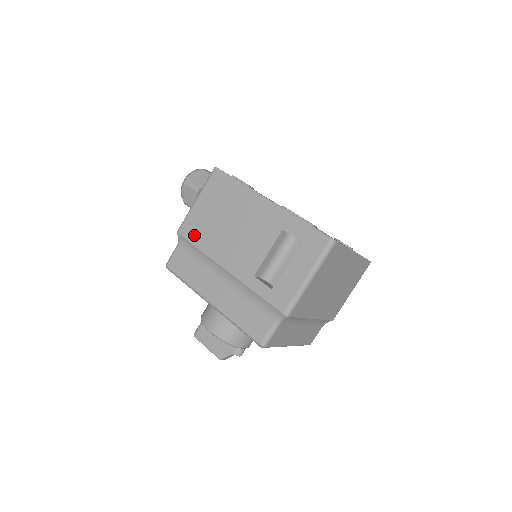
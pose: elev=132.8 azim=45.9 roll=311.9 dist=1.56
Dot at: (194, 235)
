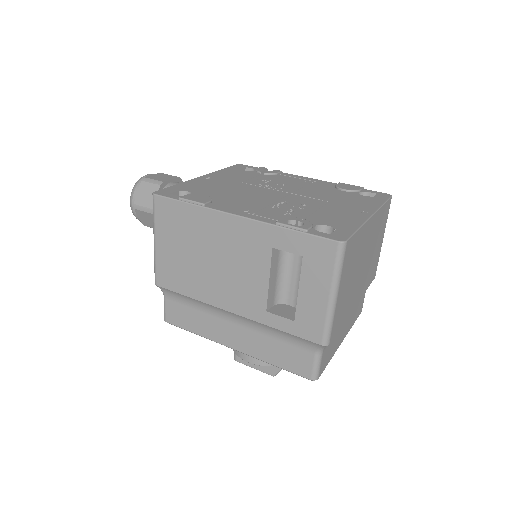
Dot at: (175, 283)
